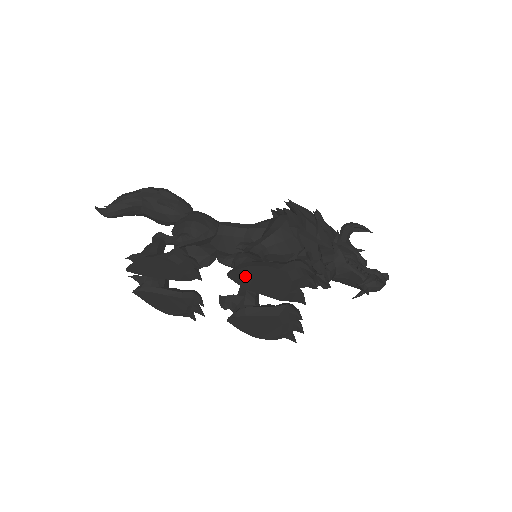
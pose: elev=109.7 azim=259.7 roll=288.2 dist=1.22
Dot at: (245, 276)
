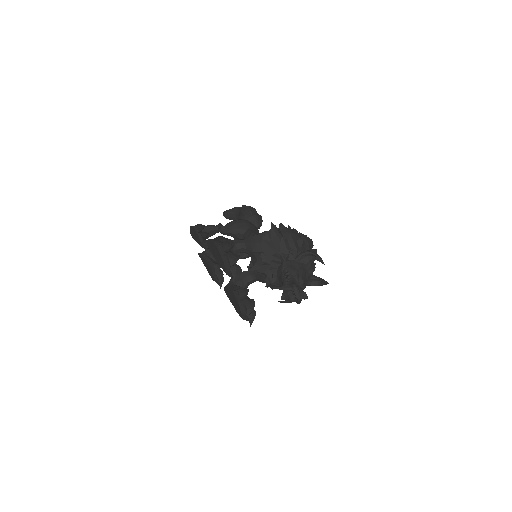
Dot at: (211, 247)
